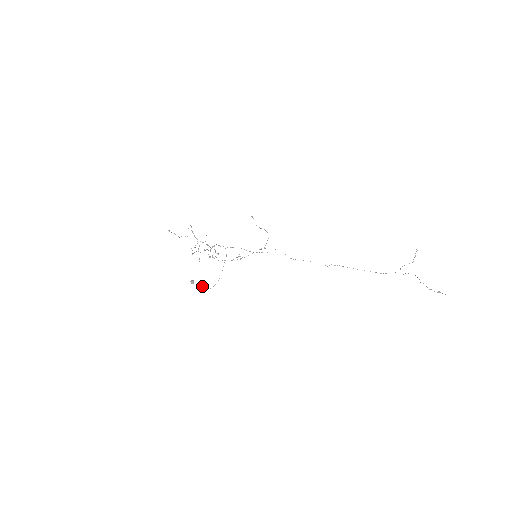
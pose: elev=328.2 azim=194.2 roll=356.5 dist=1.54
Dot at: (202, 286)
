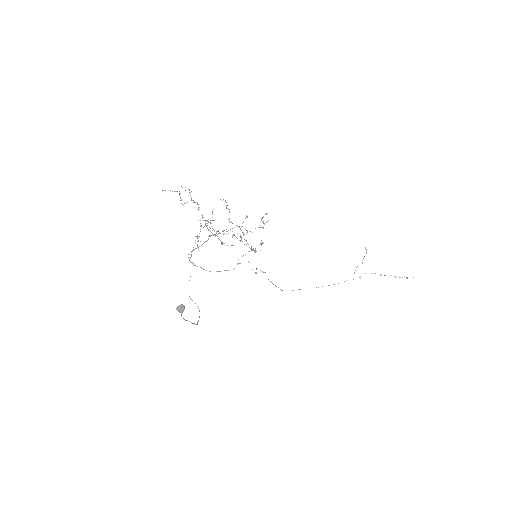
Dot at: occluded
